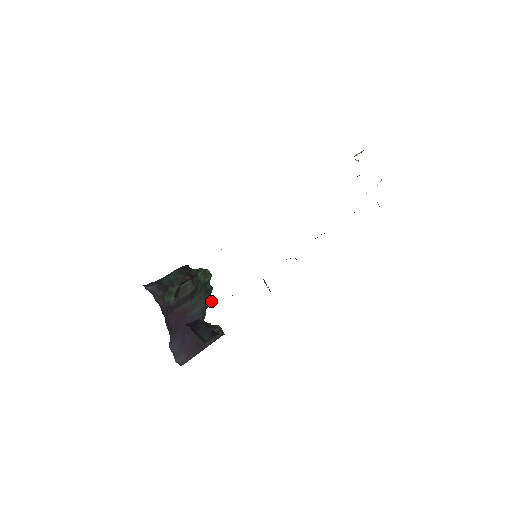
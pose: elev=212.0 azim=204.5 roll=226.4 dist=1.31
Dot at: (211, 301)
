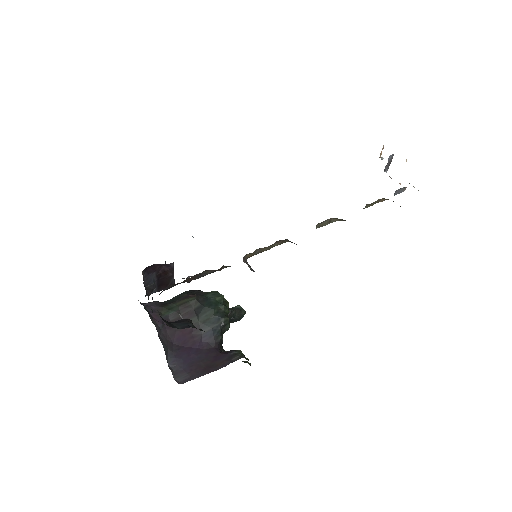
Dot at: (225, 321)
